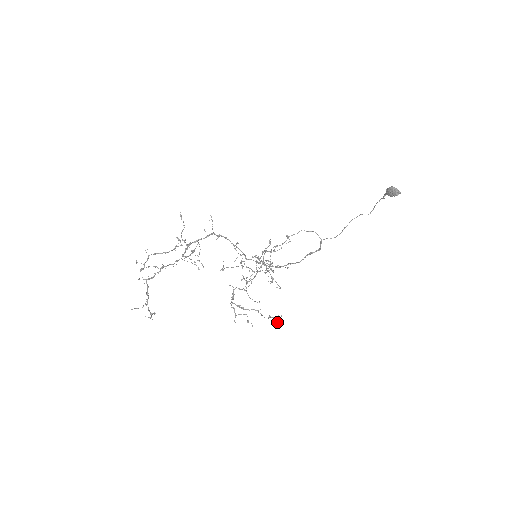
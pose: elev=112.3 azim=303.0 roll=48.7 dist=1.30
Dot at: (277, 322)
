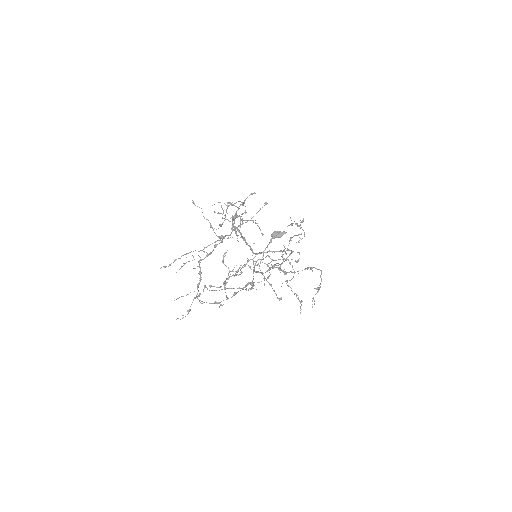
Dot at: occluded
